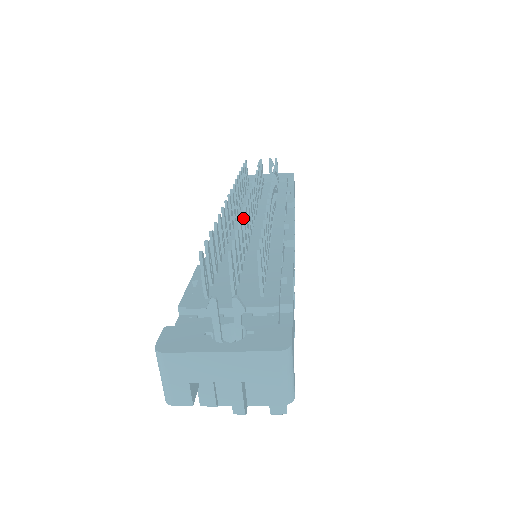
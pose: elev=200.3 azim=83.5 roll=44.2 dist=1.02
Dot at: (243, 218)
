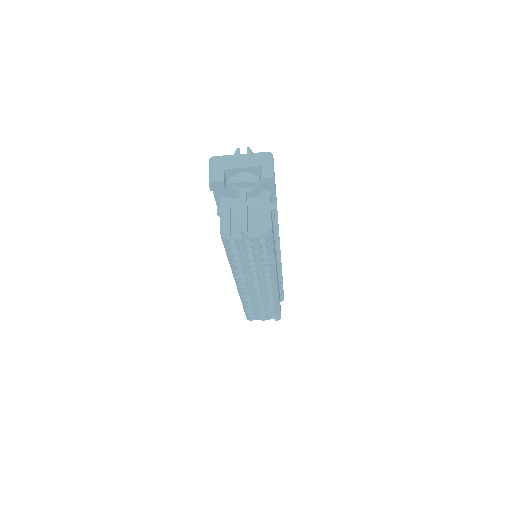
Dot at: occluded
